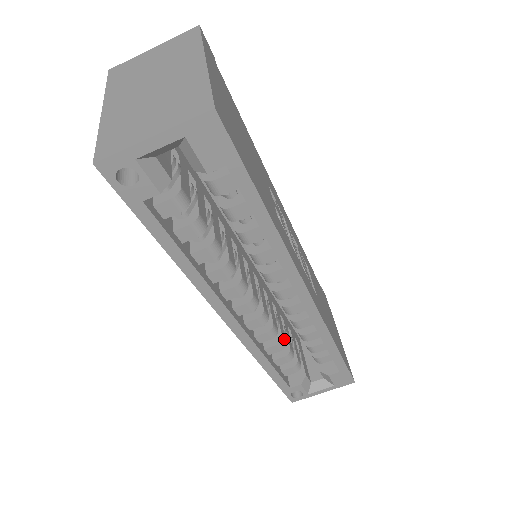
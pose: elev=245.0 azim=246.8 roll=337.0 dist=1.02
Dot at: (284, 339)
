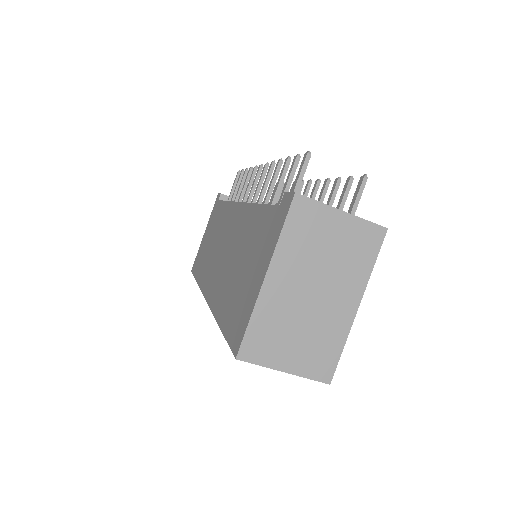
Dot at: occluded
